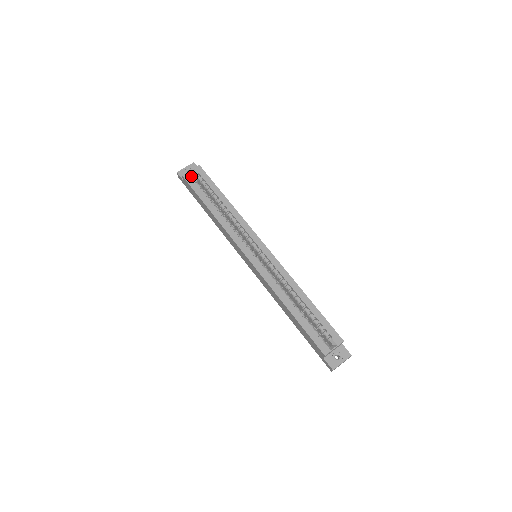
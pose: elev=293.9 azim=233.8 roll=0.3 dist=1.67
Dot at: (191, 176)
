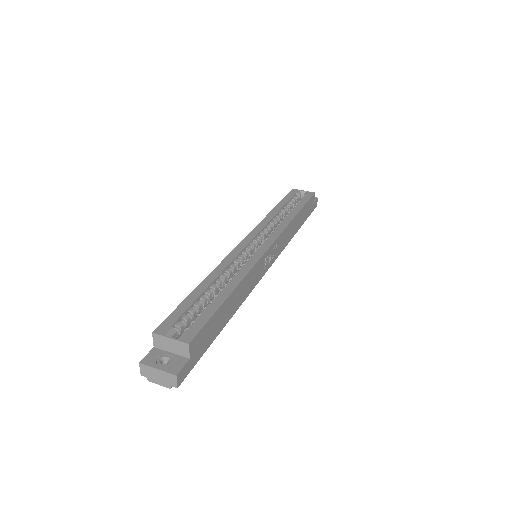
Dot at: (298, 192)
